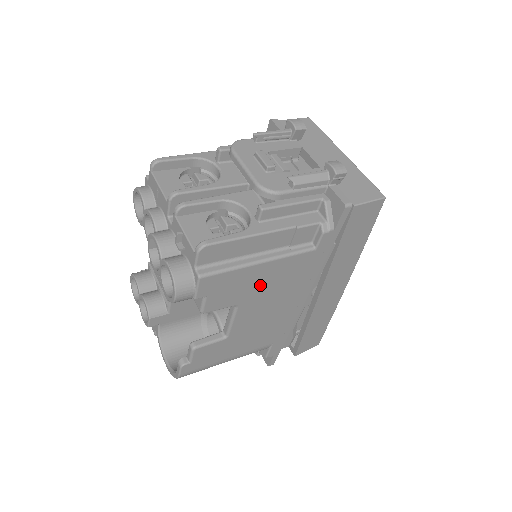
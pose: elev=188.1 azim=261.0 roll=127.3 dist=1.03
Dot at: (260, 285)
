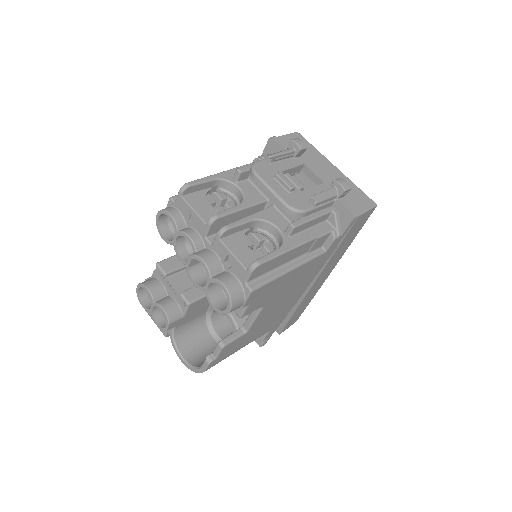
Dot at: (283, 287)
